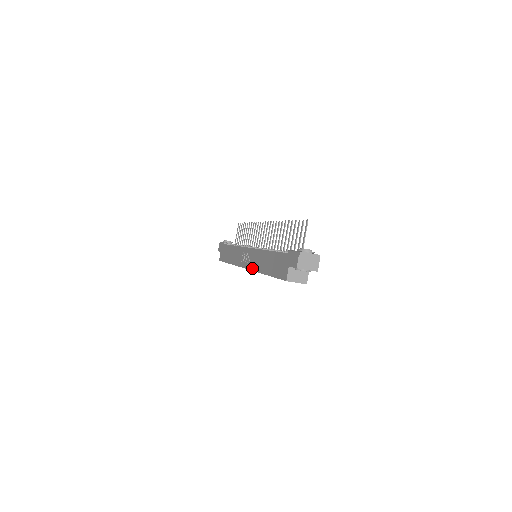
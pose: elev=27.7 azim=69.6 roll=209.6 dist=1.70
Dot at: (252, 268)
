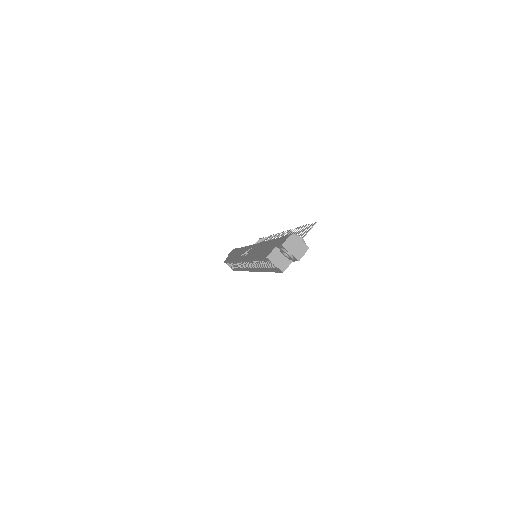
Dot at: (246, 257)
